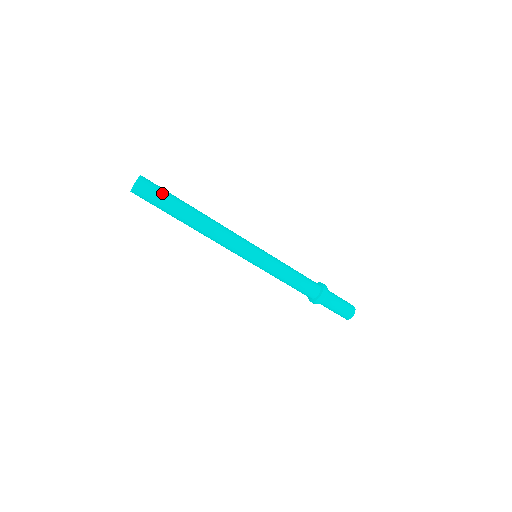
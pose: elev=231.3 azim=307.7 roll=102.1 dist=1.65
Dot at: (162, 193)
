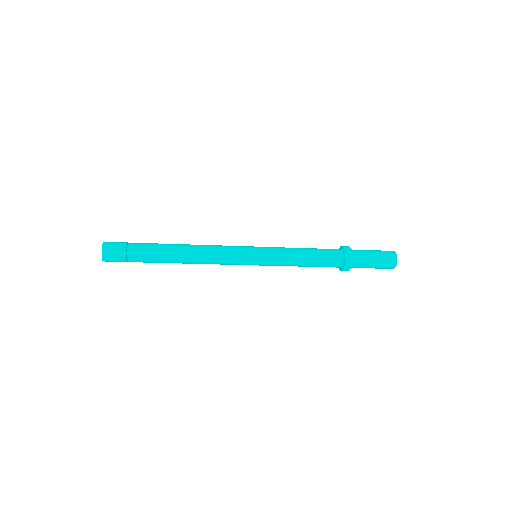
Dot at: (129, 247)
